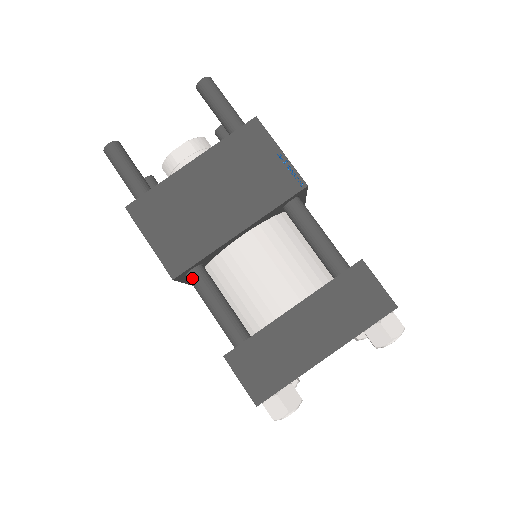
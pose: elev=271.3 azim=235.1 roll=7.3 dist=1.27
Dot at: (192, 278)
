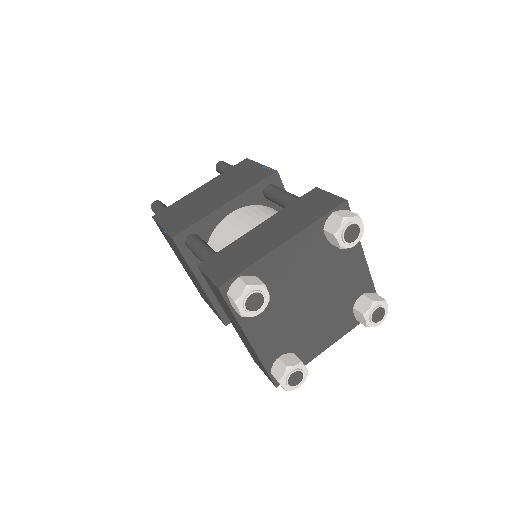
Dot at: (189, 241)
